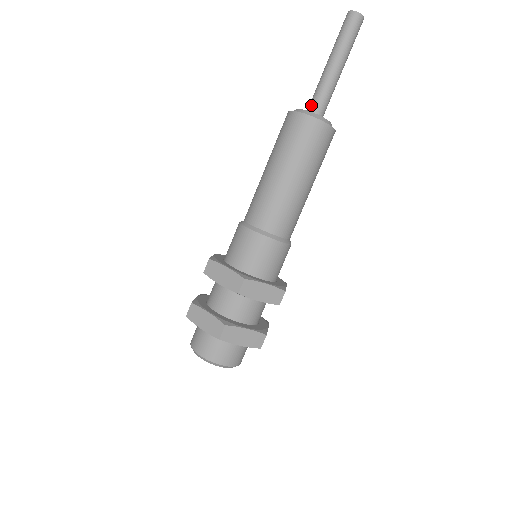
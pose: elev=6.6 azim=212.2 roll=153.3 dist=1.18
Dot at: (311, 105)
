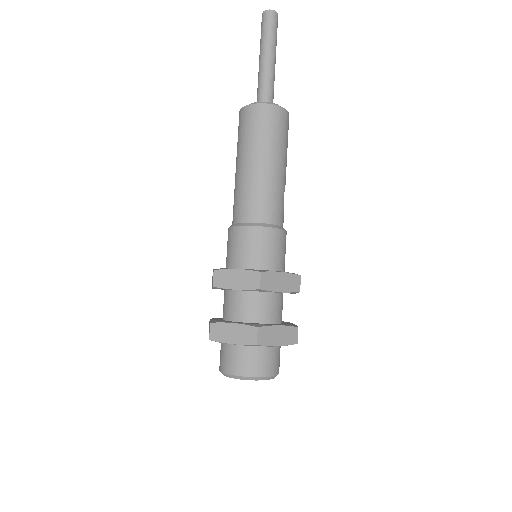
Dot at: occluded
